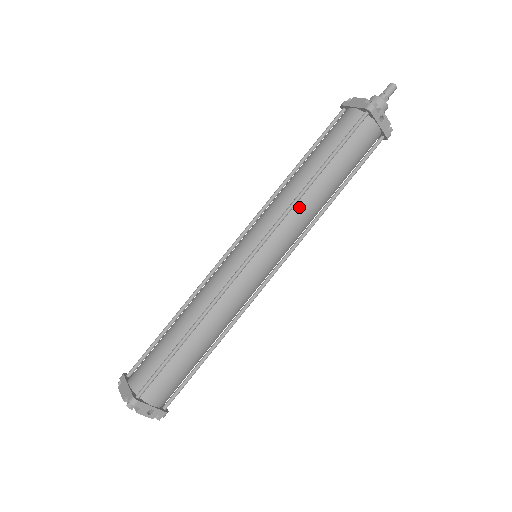
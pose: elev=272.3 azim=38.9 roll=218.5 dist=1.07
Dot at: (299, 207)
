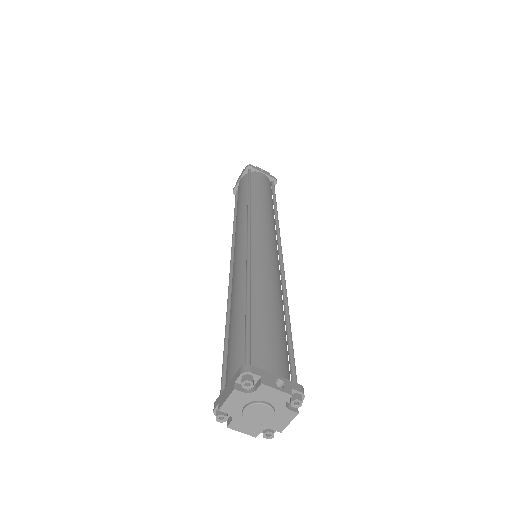
Dot at: (255, 209)
